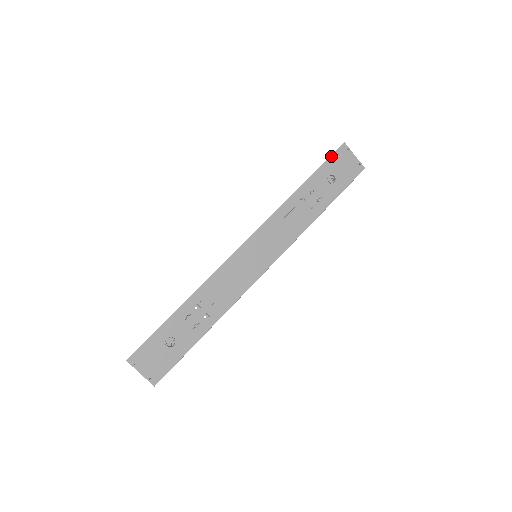
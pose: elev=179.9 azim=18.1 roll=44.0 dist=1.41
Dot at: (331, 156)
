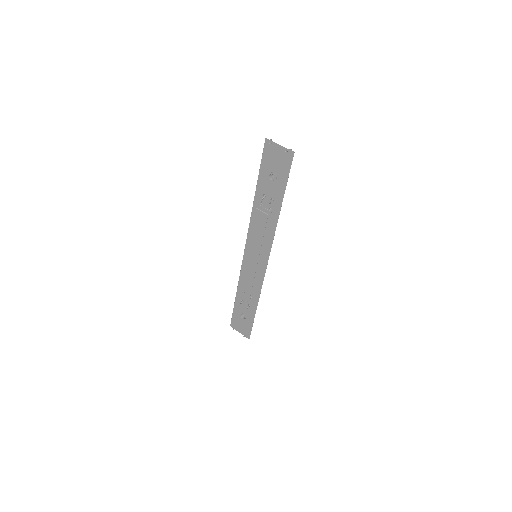
Dot at: (262, 157)
